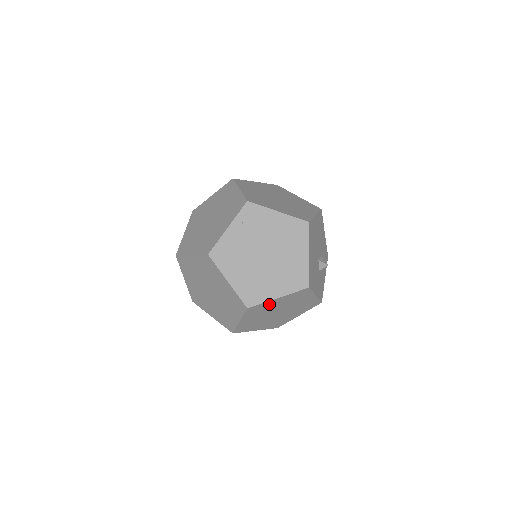
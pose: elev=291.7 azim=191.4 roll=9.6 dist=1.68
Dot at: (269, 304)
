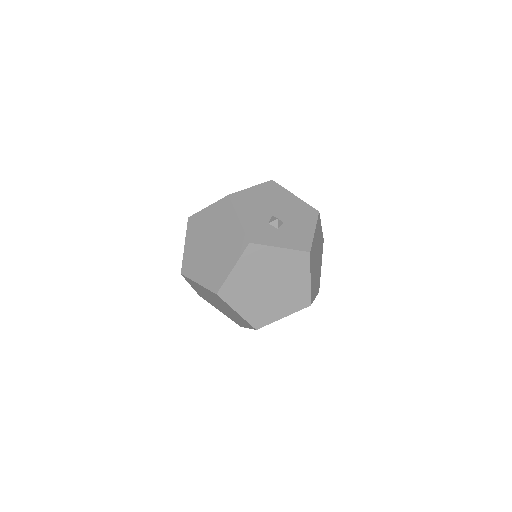
Dot at: (202, 218)
